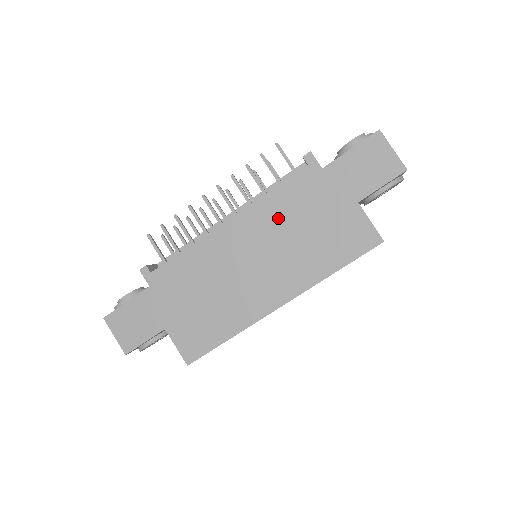
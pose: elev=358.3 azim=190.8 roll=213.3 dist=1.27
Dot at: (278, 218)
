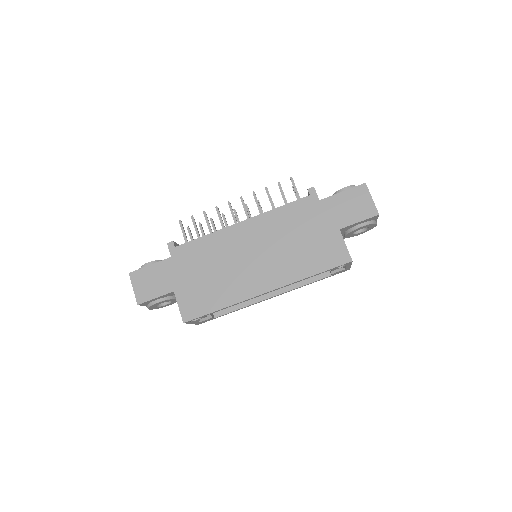
Dot at: (280, 228)
